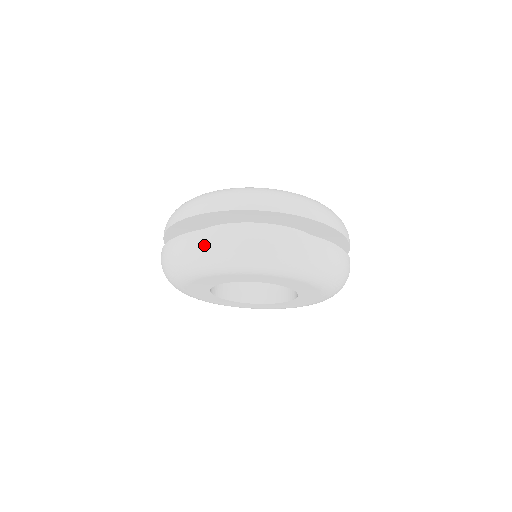
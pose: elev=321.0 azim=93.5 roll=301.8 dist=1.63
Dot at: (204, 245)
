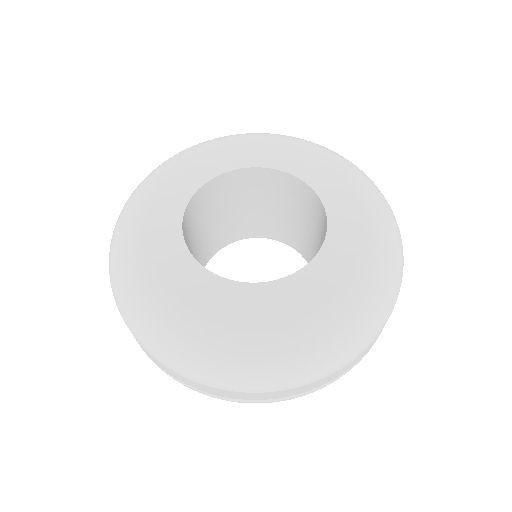
Dot at: occluded
